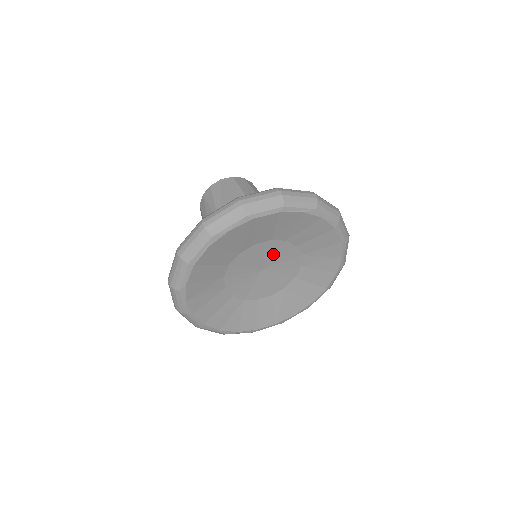
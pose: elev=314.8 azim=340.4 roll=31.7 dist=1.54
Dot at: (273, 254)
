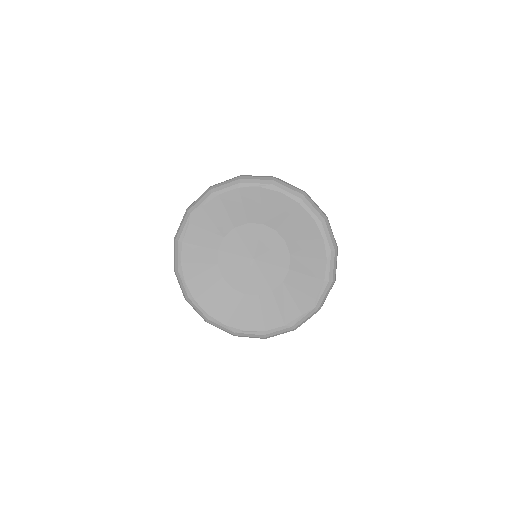
Dot at: (257, 240)
